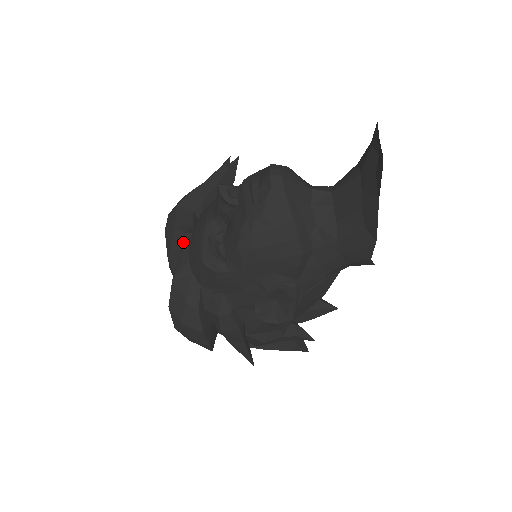
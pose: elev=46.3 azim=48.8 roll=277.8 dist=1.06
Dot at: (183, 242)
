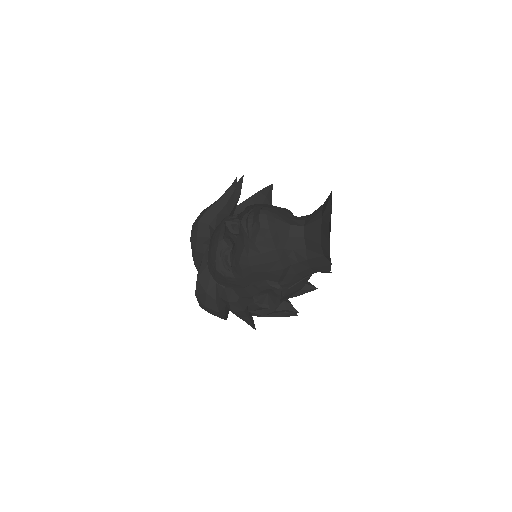
Dot at: (203, 251)
